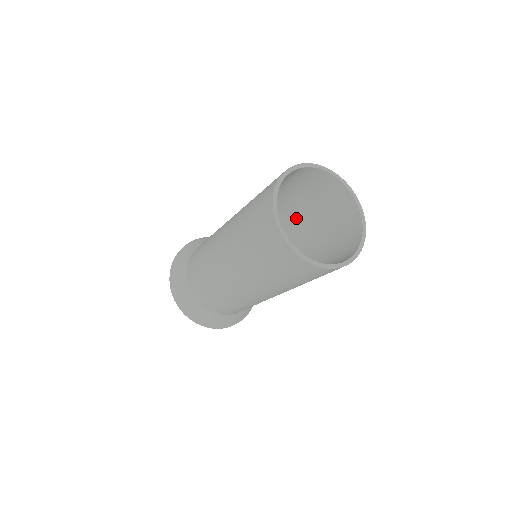
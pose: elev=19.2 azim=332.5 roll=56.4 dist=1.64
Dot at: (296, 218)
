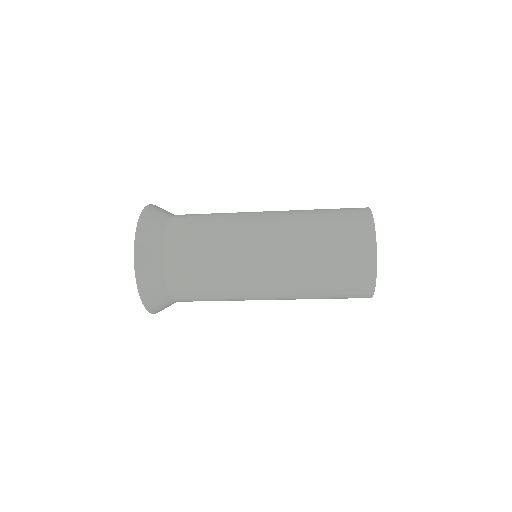
Dot at: occluded
